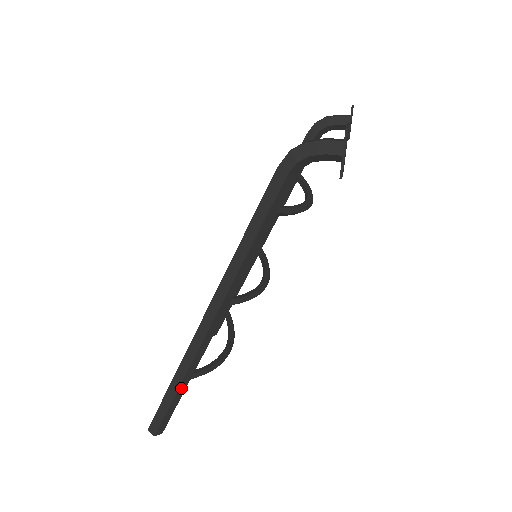
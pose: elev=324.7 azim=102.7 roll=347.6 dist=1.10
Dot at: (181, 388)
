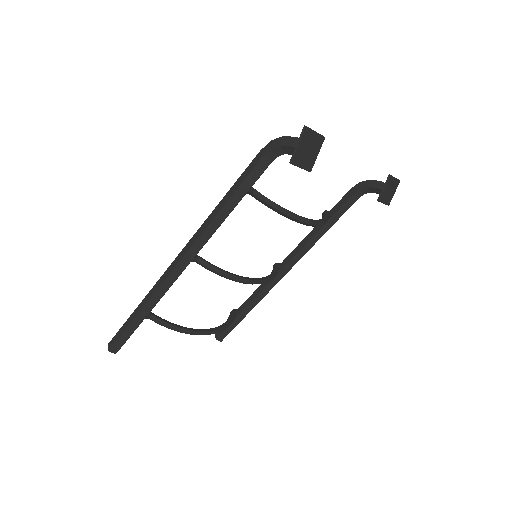
Dot at: (141, 315)
